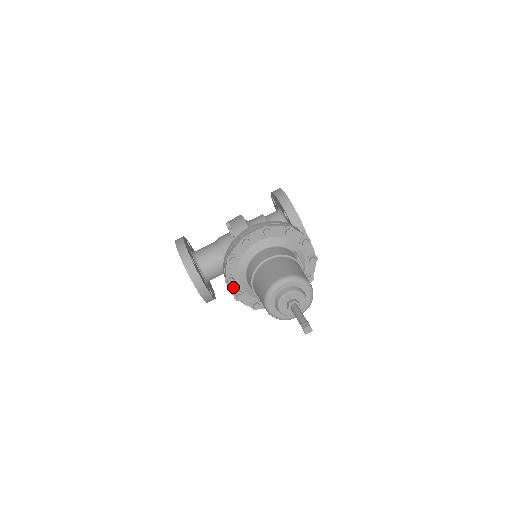
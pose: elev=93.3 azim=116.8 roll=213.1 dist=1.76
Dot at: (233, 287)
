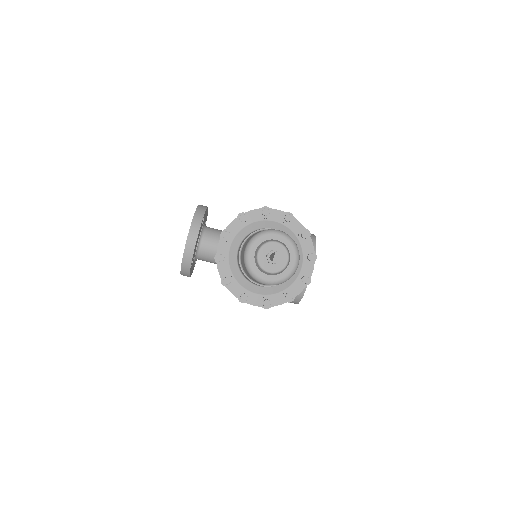
Dot at: (223, 245)
